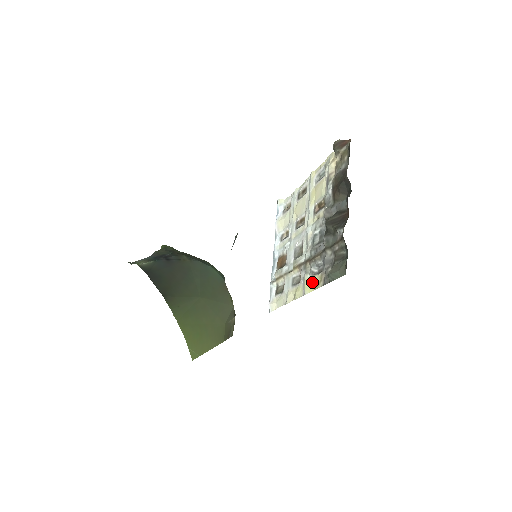
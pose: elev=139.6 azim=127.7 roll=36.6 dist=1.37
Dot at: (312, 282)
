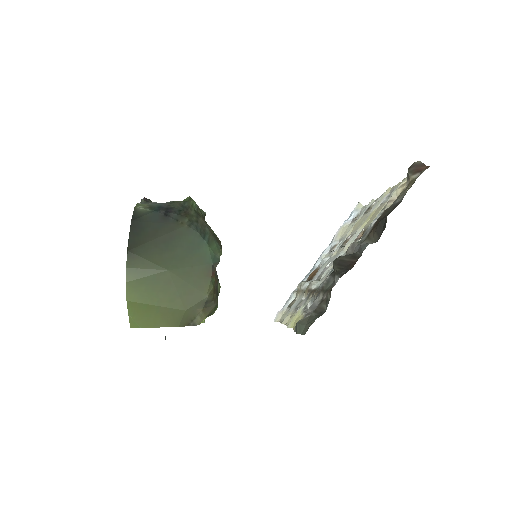
Dot at: (297, 318)
